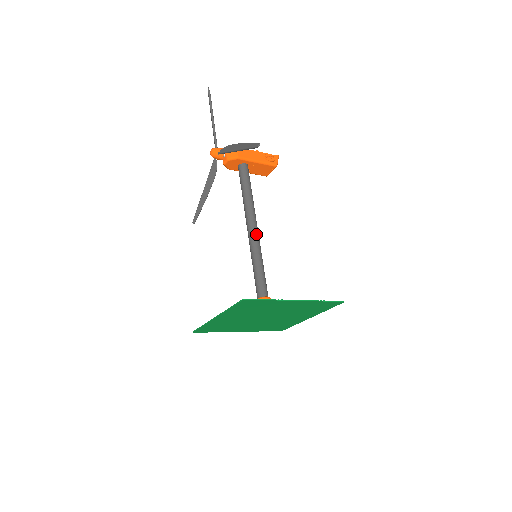
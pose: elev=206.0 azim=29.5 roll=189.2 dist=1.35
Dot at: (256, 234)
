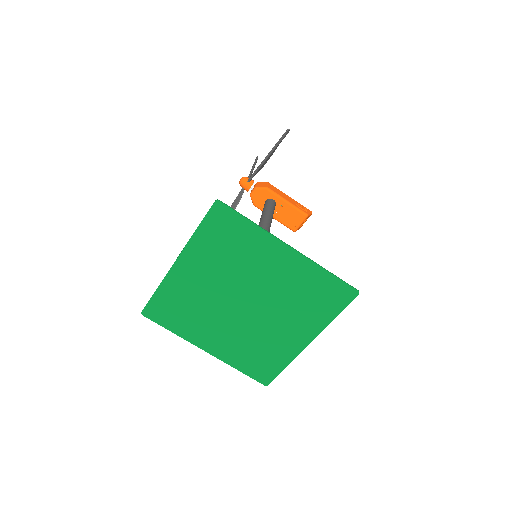
Dot at: occluded
